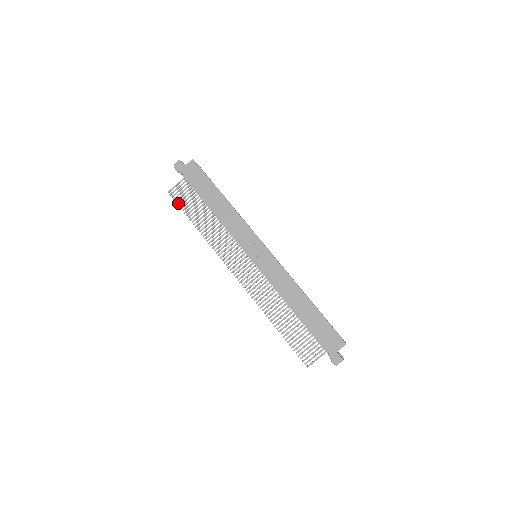
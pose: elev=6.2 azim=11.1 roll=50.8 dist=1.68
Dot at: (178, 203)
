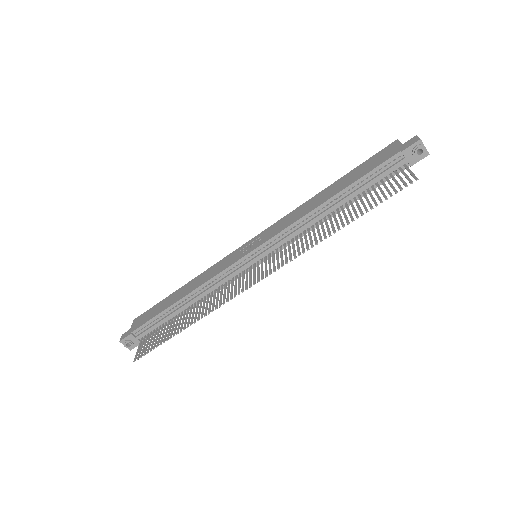
Dot at: (150, 349)
